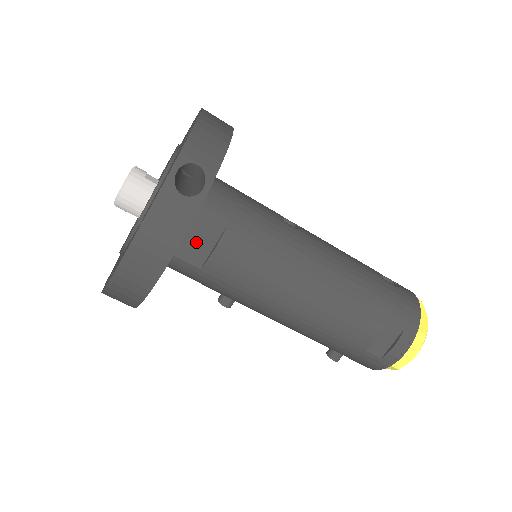
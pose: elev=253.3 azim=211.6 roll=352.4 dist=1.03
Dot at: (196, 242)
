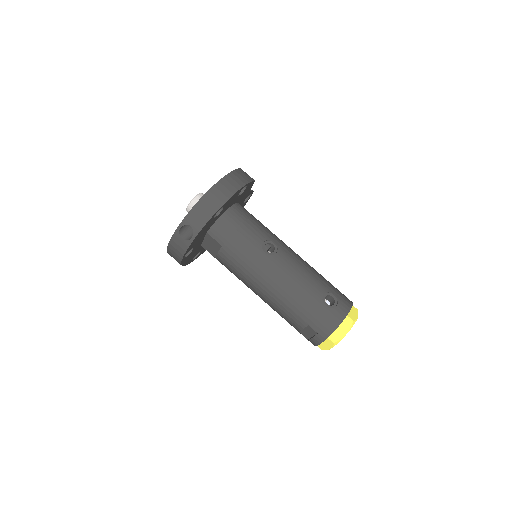
Dot at: (211, 247)
